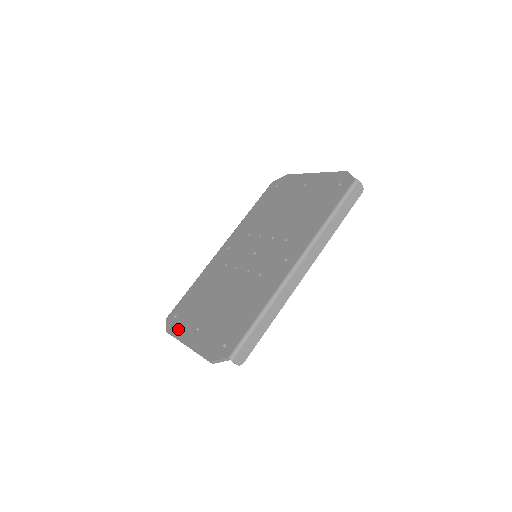
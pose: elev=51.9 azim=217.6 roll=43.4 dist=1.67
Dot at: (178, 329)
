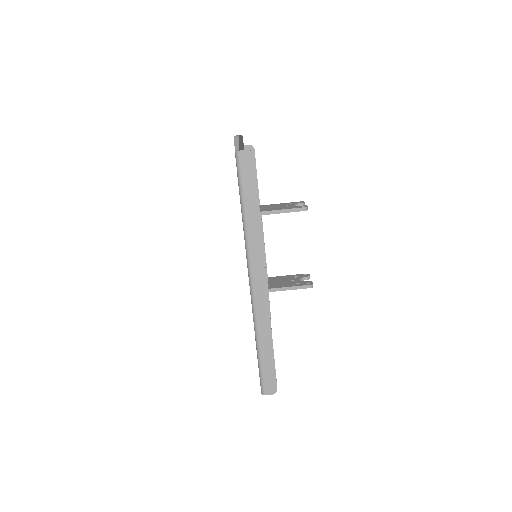
Dot at: occluded
